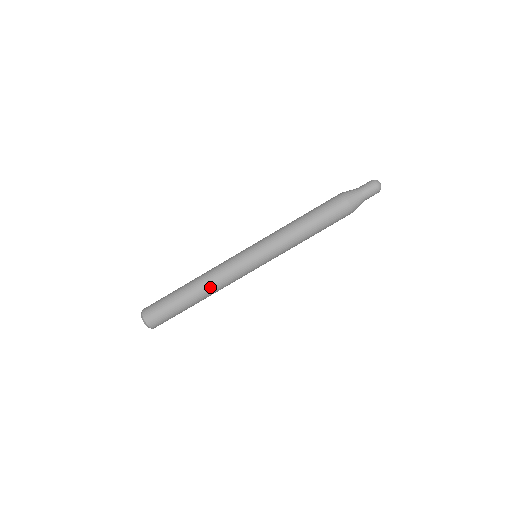
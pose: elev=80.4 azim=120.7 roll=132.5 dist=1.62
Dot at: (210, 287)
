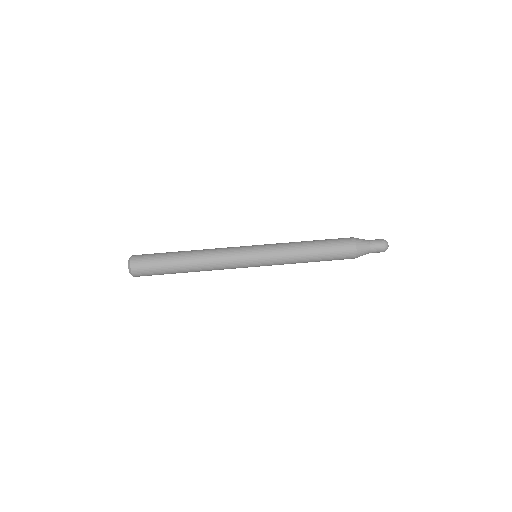
Dot at: (203, 251)
